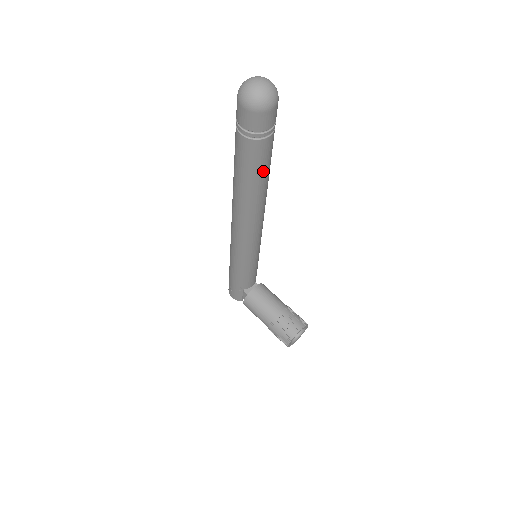
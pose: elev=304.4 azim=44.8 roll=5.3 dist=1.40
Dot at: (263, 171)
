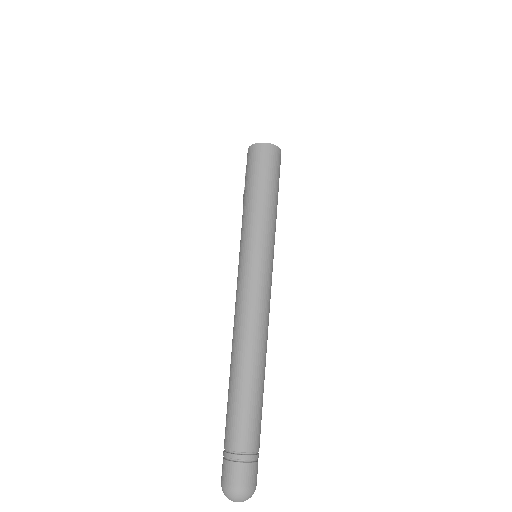
Dot at: occluded
